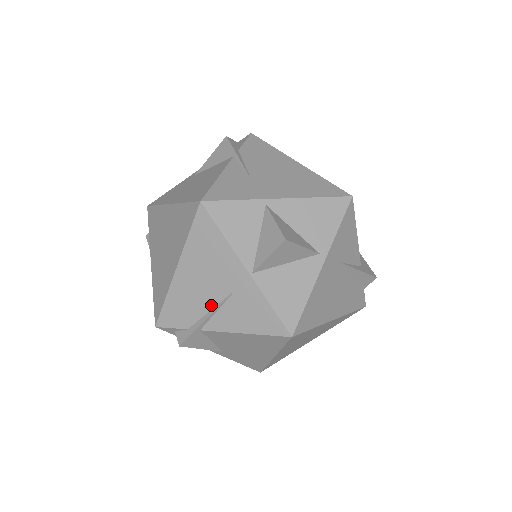
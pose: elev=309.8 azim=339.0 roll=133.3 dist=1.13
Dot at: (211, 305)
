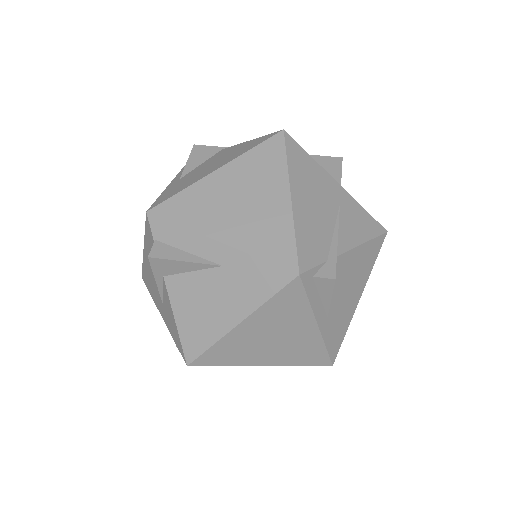
Dot at: (332, 225)
